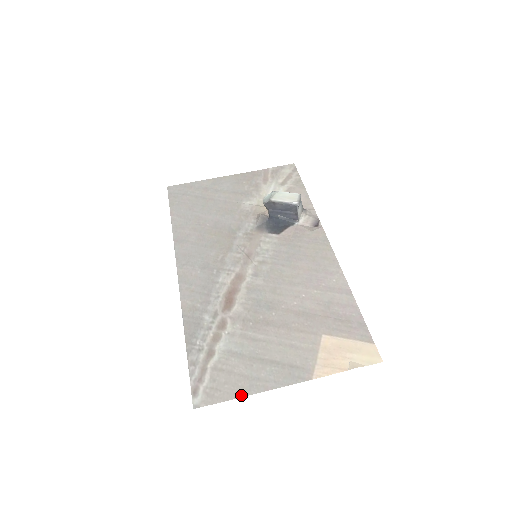
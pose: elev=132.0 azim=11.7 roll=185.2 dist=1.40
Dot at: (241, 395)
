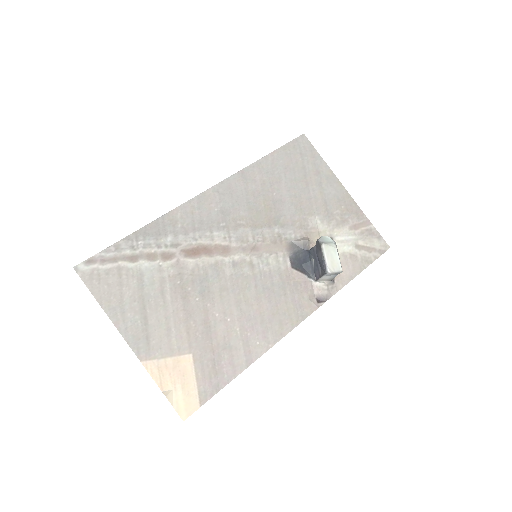
Dot at: (102, 303)
